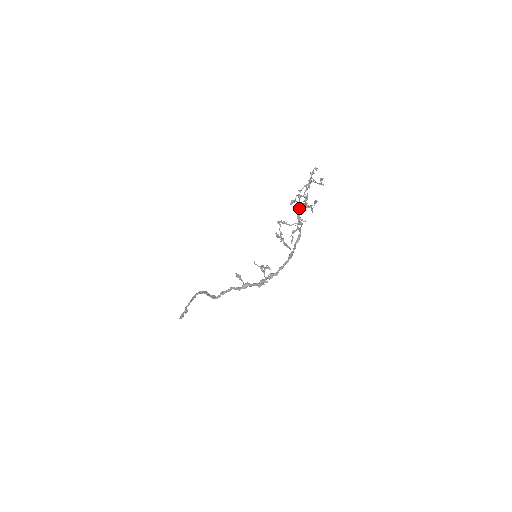
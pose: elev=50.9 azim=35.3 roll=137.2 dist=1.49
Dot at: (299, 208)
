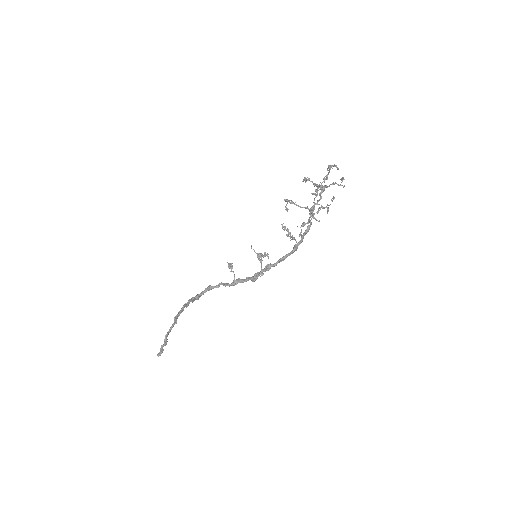
Dot at: occluded
